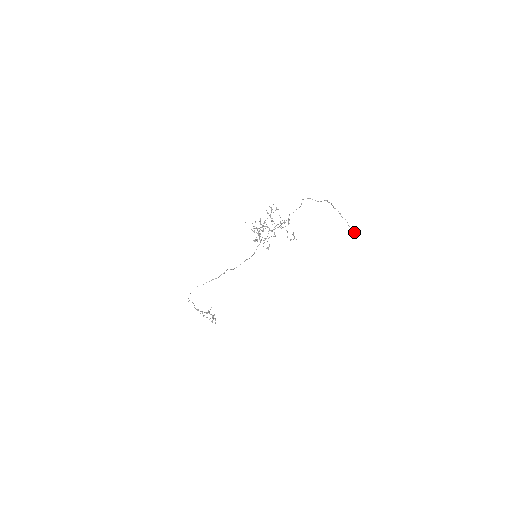
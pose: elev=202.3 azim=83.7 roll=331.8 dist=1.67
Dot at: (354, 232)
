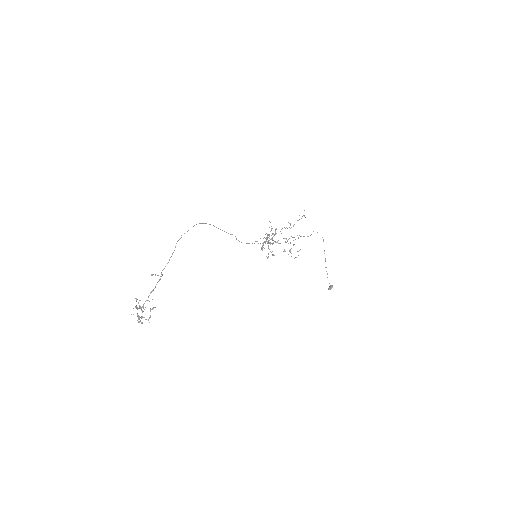
Dot at: occluded
